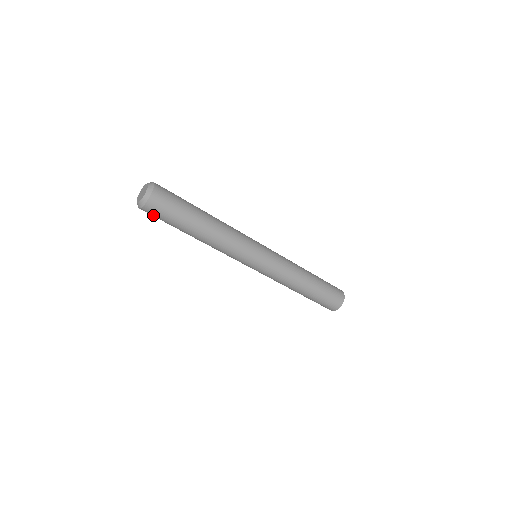
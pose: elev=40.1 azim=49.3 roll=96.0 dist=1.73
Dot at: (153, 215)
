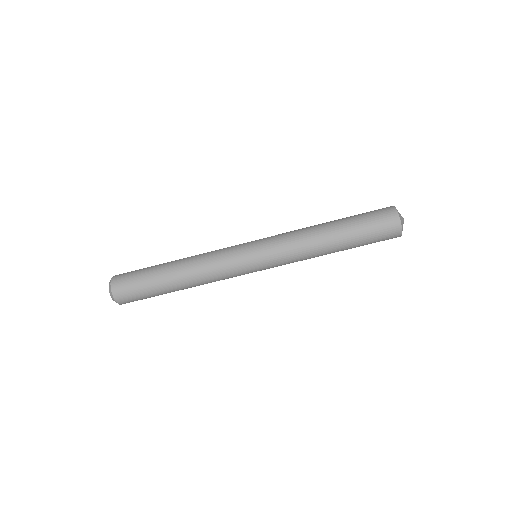
Dot at: (129, 297)
